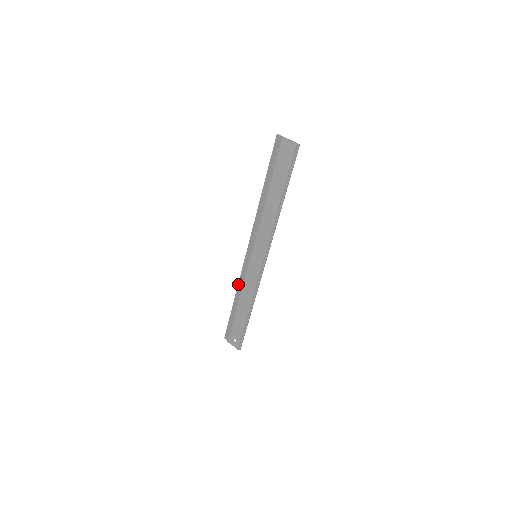
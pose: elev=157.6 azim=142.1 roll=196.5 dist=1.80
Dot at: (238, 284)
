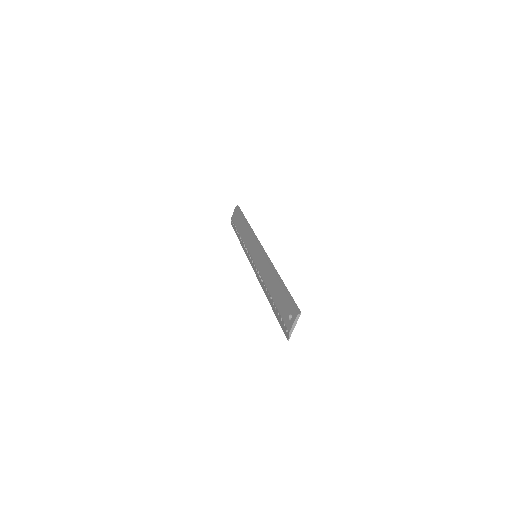
Dot at: (263, 289)
